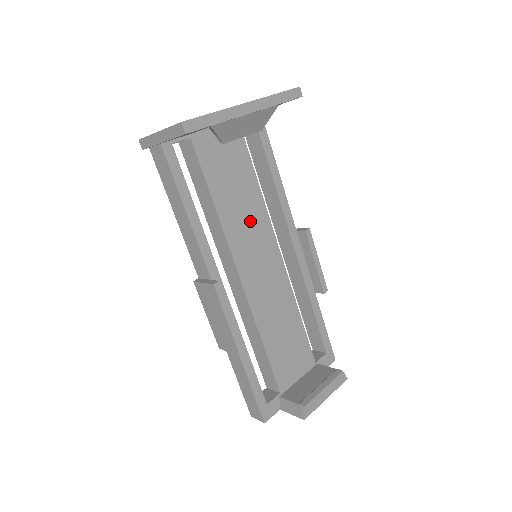
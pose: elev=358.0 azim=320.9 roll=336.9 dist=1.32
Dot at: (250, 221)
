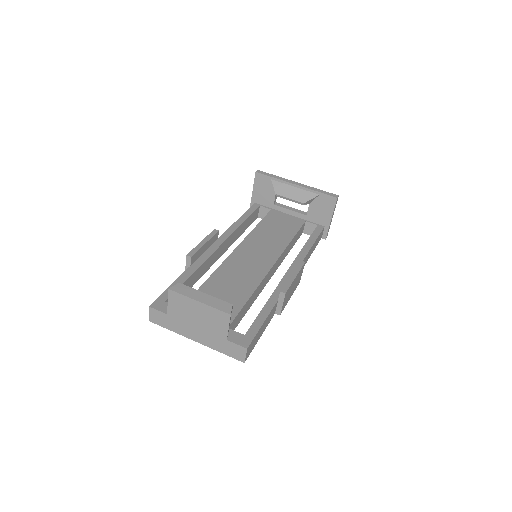
Dot at: (269, 243)
